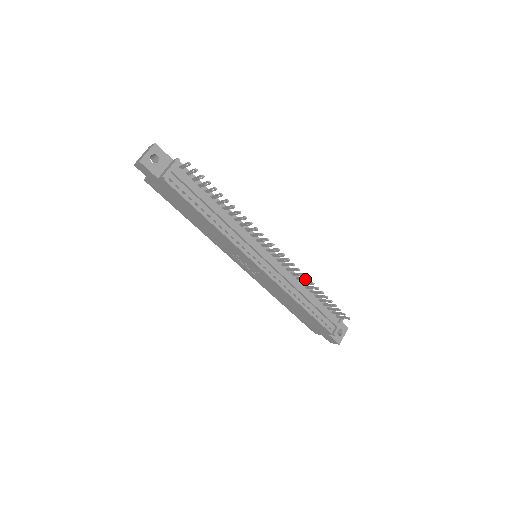
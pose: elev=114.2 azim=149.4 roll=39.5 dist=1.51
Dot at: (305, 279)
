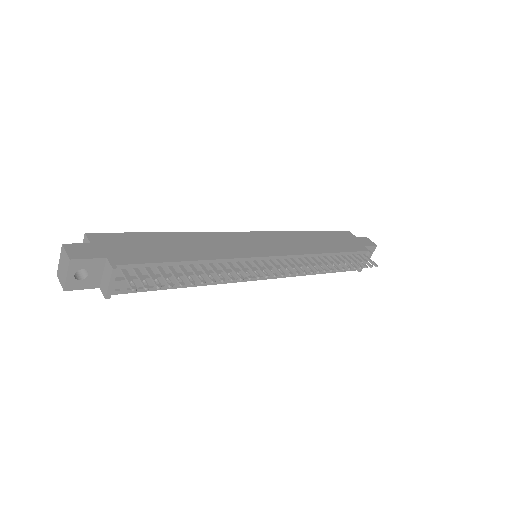
Dot at: (321, 267)
